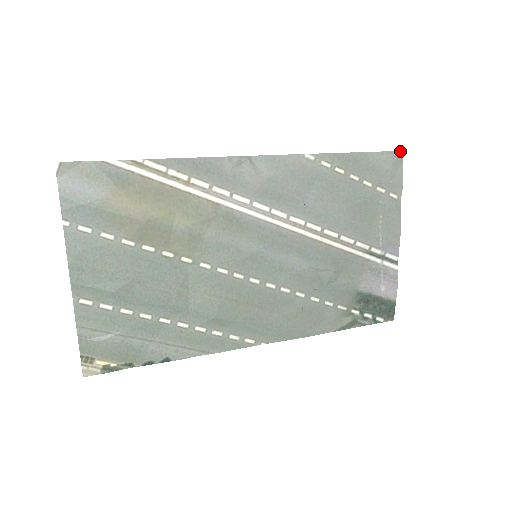
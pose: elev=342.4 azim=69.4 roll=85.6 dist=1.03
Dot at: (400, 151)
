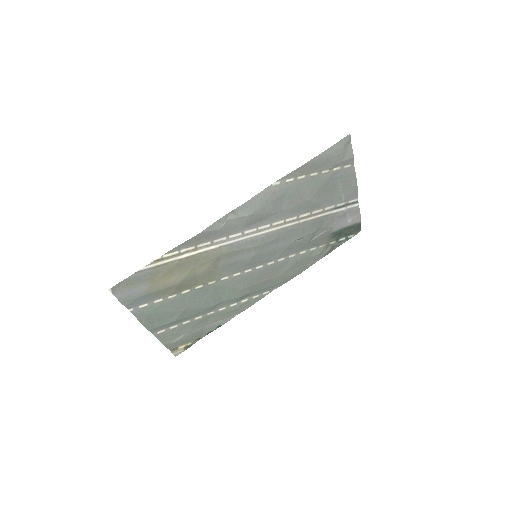
Dot at: (347, 135)
